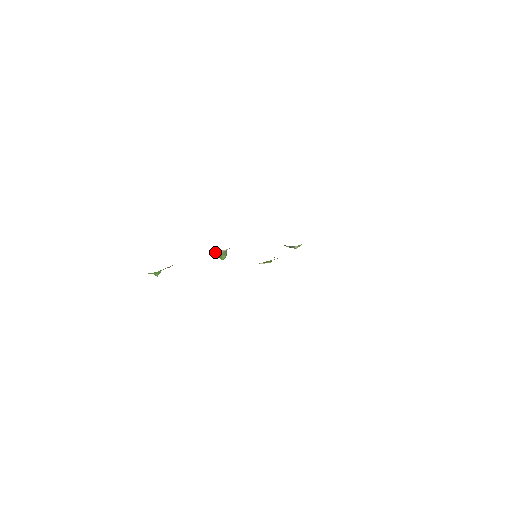
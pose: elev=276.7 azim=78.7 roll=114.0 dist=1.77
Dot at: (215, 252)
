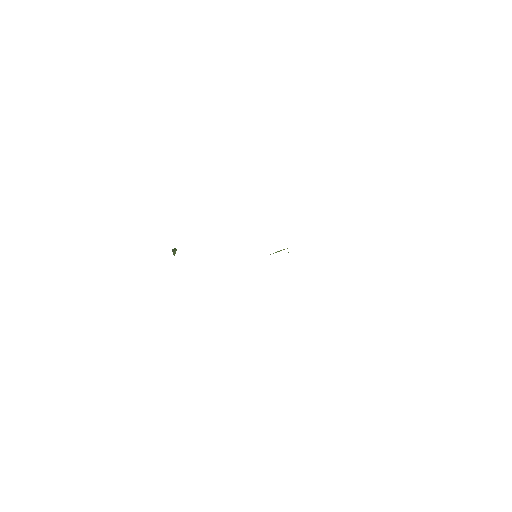
Dot at: occluded
